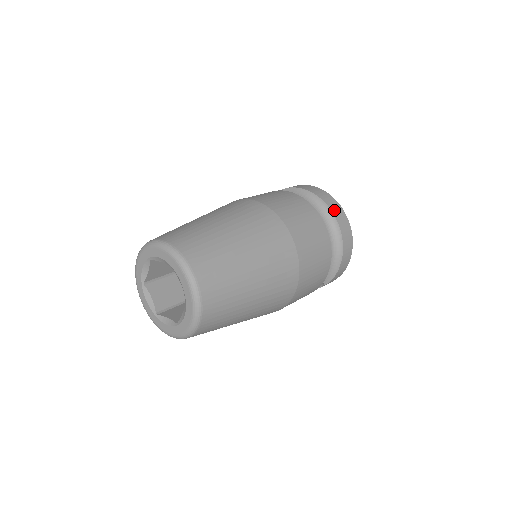
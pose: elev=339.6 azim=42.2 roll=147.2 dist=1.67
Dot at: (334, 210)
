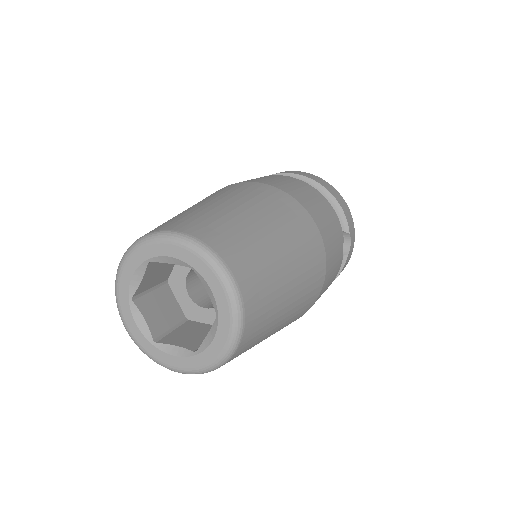
Dot at: (278, 173)
